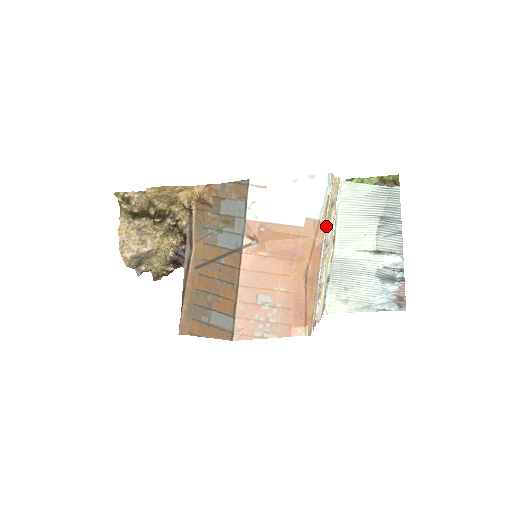
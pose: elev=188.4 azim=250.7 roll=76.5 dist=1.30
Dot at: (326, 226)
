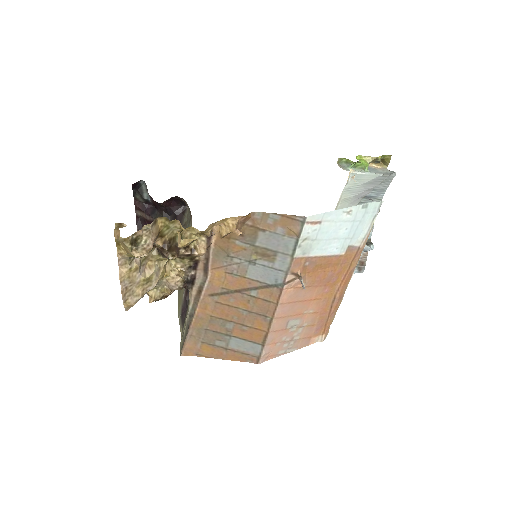
Dot at: occluded
